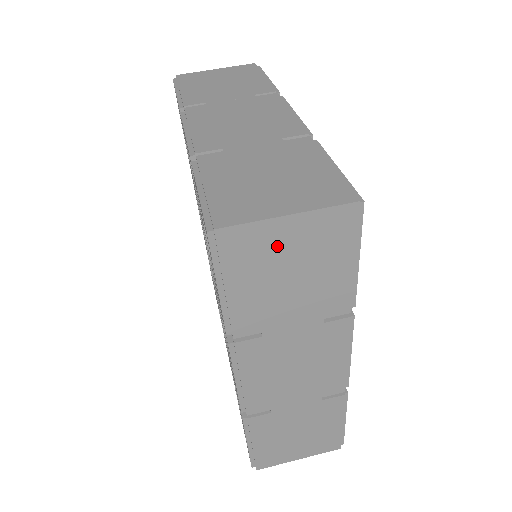
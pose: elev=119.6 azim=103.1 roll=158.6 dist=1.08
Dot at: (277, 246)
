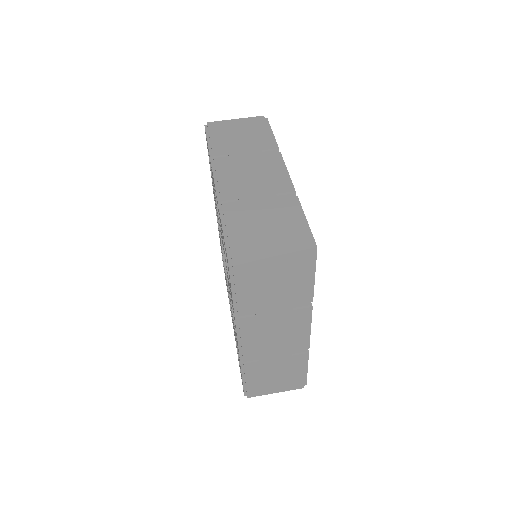
Dot at: (267, 269)
